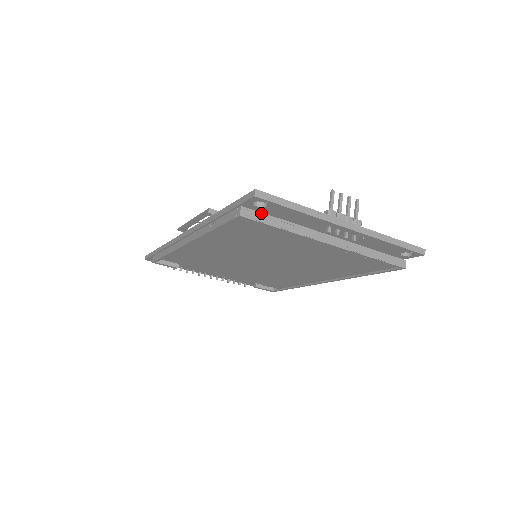
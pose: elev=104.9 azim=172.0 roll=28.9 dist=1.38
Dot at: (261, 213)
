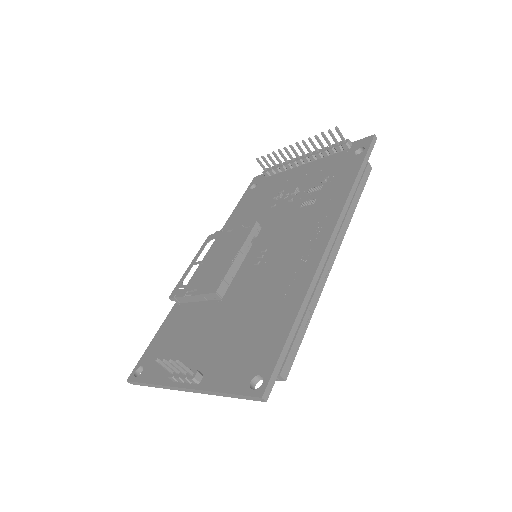
Dot at: occluded
